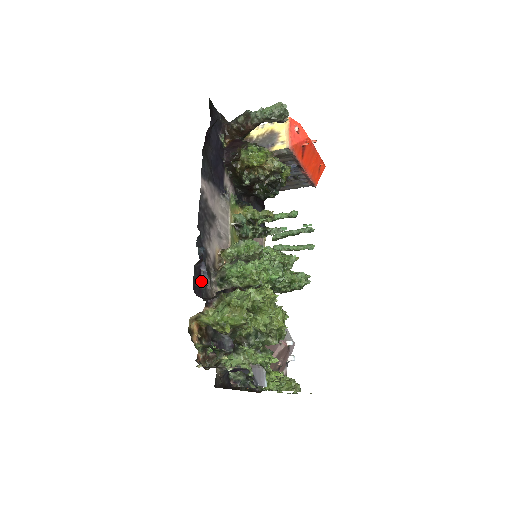
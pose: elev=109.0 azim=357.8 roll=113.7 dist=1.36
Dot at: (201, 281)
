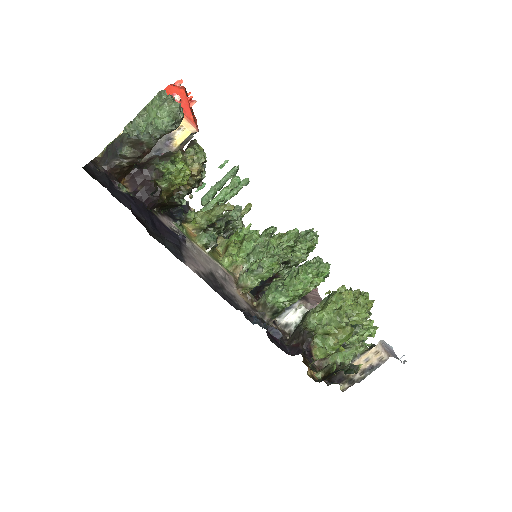
Dot at: (274, 338)
